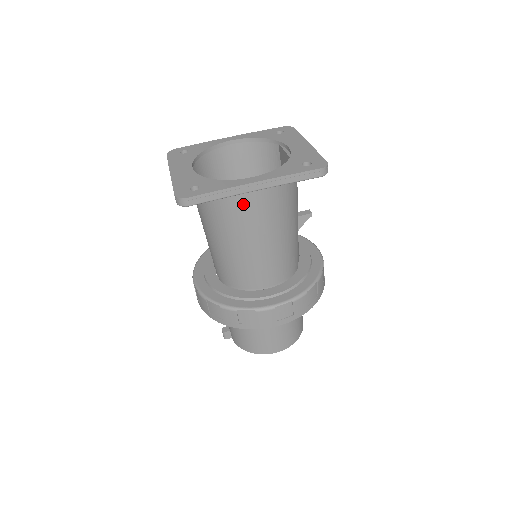
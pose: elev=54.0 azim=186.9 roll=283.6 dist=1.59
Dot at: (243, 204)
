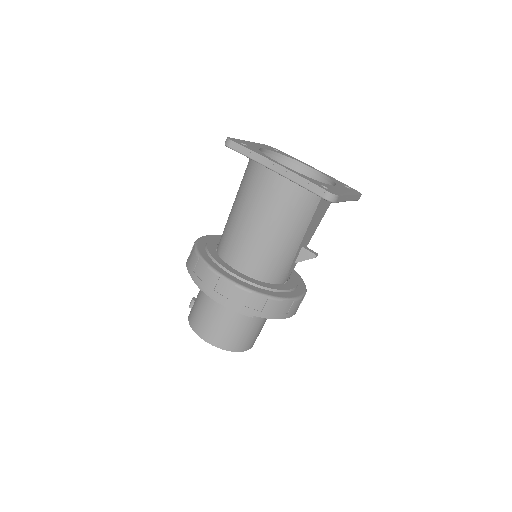
Dot at: (262, 178)
